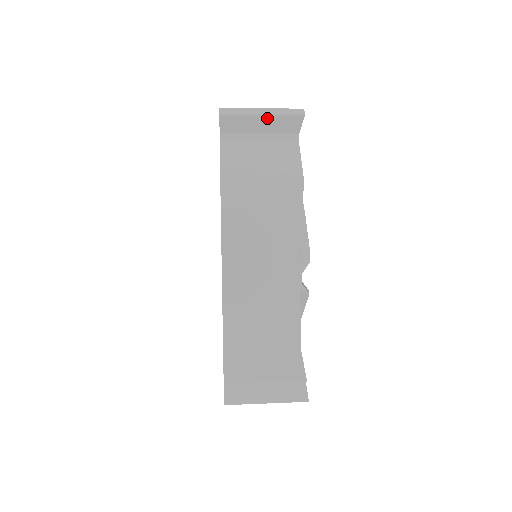
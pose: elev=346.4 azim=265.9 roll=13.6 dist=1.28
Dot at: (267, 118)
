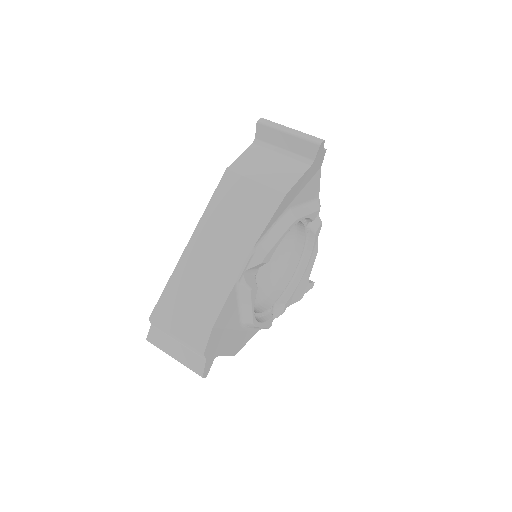
Dot at: (291, 137)
